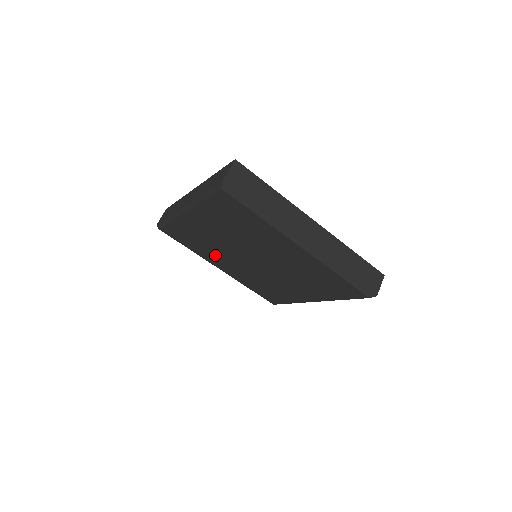
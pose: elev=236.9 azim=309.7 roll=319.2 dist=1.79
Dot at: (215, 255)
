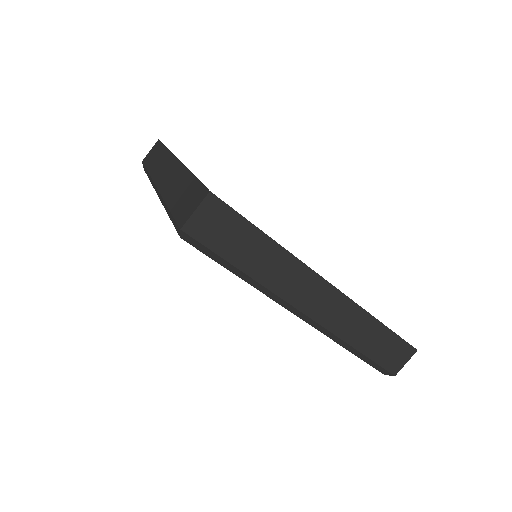
Dot at: occluded
